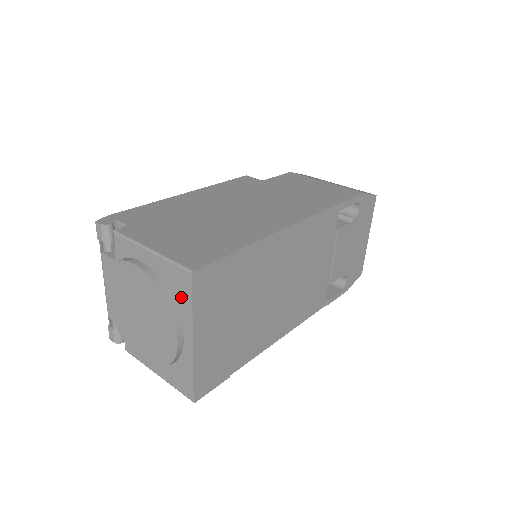
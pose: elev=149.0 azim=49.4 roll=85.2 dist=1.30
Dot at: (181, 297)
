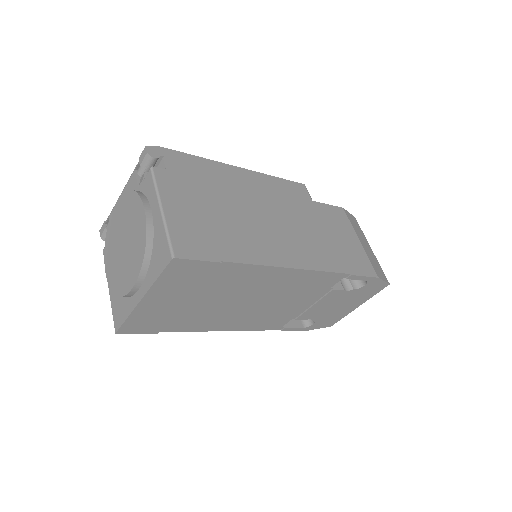
Dot at: (156, 264)
